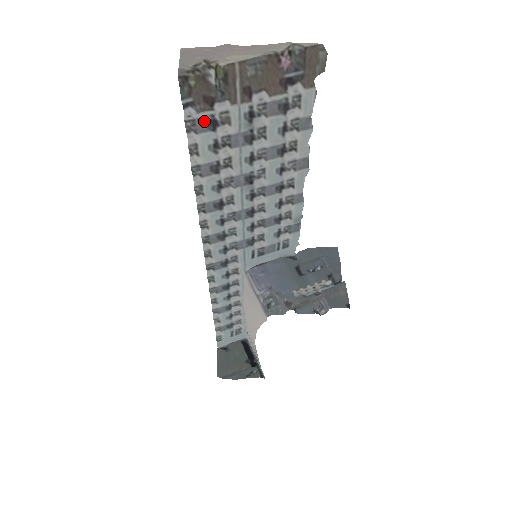
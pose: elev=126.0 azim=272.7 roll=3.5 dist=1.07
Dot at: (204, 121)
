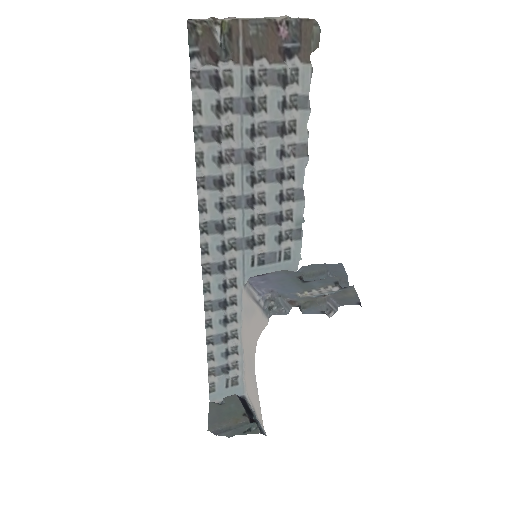
Dot at: (208, 76)
